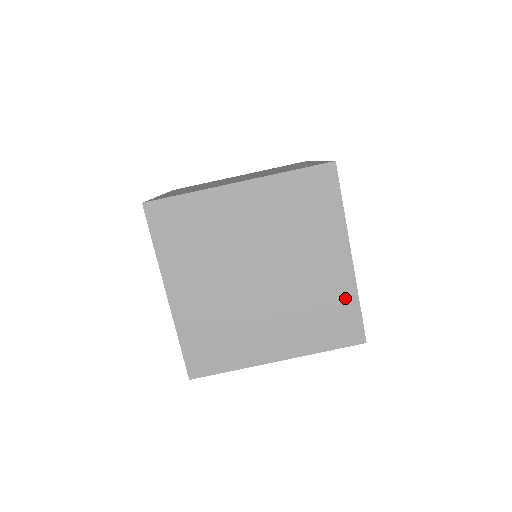
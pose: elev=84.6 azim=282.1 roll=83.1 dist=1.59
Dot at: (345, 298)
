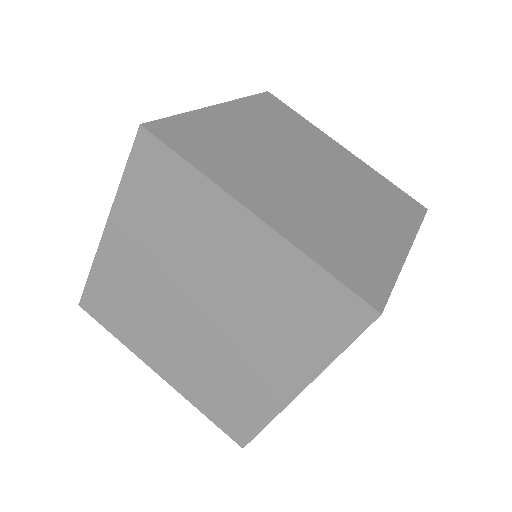
Dot at: (258, 408)
